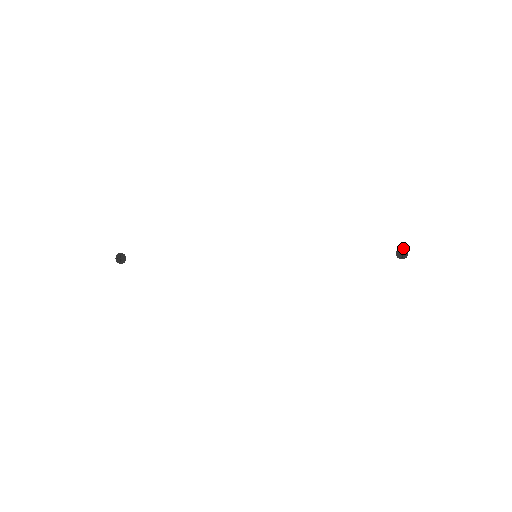
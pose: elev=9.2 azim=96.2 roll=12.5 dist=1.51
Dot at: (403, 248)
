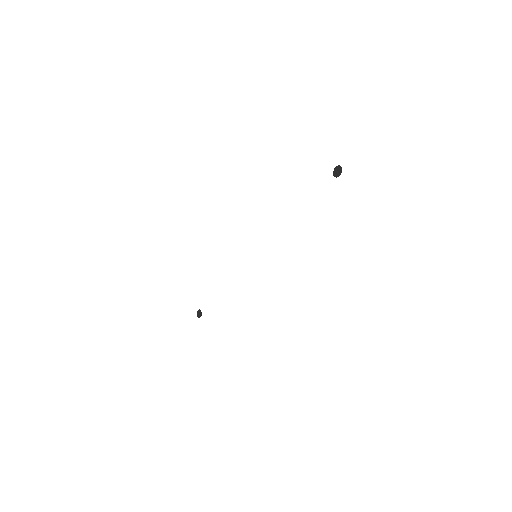
Dot at: (336, 167)
